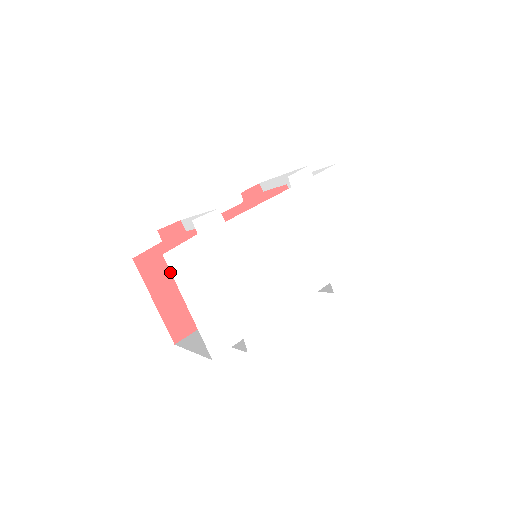
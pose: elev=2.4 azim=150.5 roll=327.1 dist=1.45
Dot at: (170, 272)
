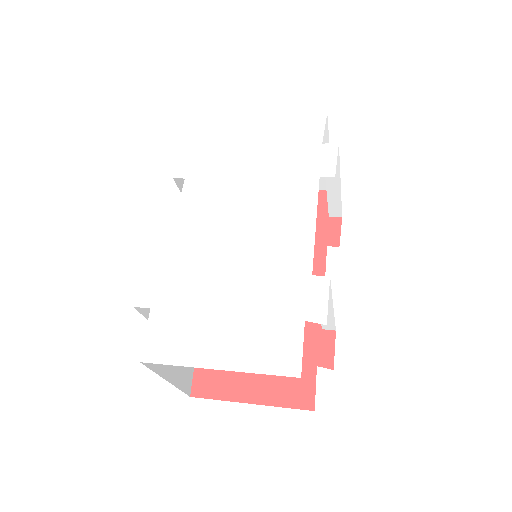
Dot at: occluded
